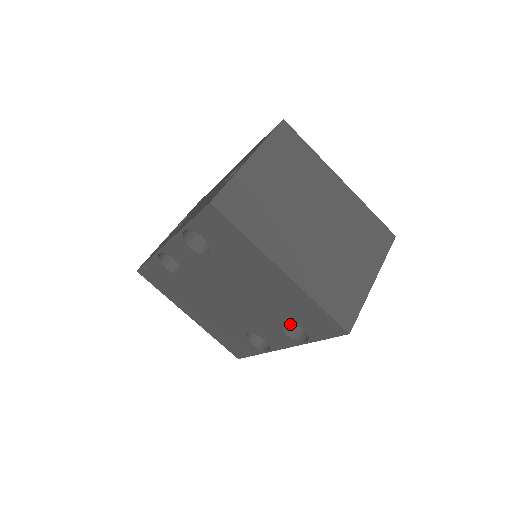
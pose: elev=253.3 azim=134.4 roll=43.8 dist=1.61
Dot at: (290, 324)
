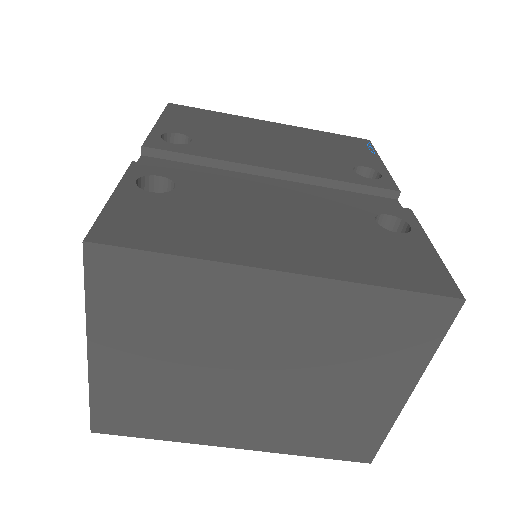
Dot at: occluded
